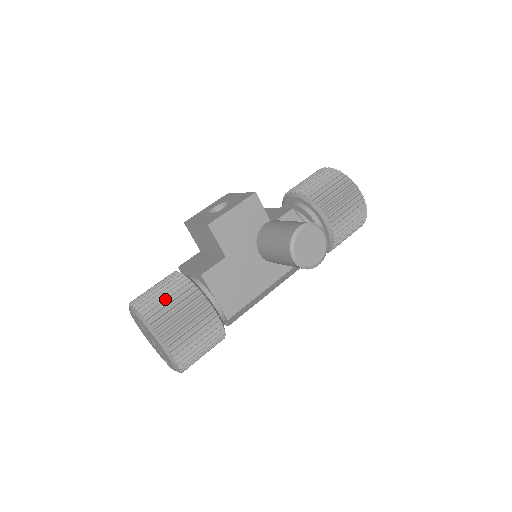
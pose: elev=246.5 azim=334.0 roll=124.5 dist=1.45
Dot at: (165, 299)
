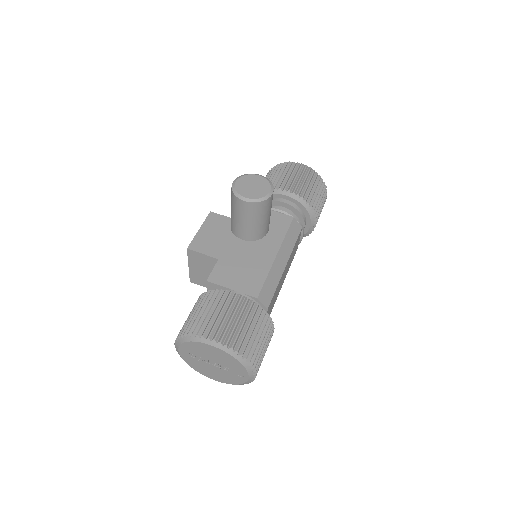
Dot at: (192, 317)
